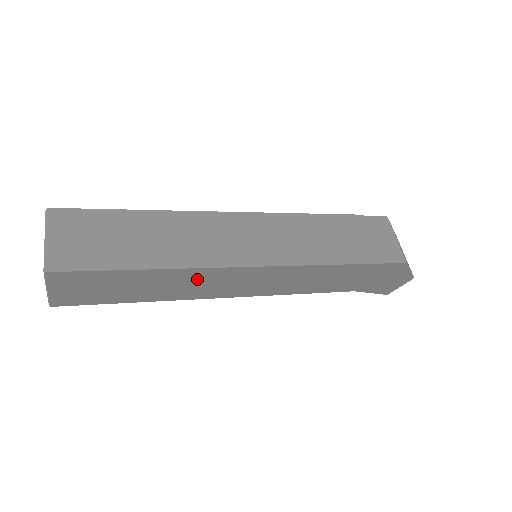
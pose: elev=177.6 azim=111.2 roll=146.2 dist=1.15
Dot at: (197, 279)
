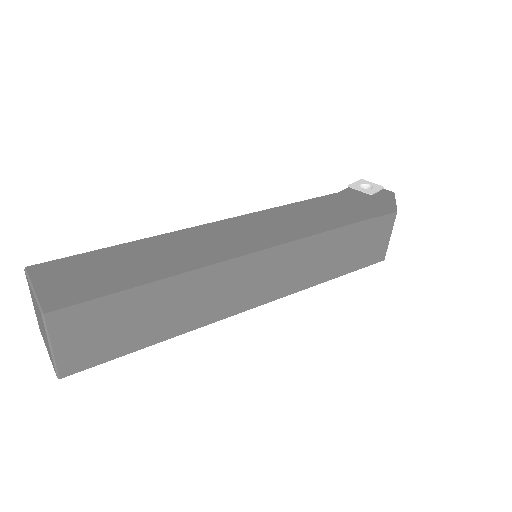
Dot at: occluded
